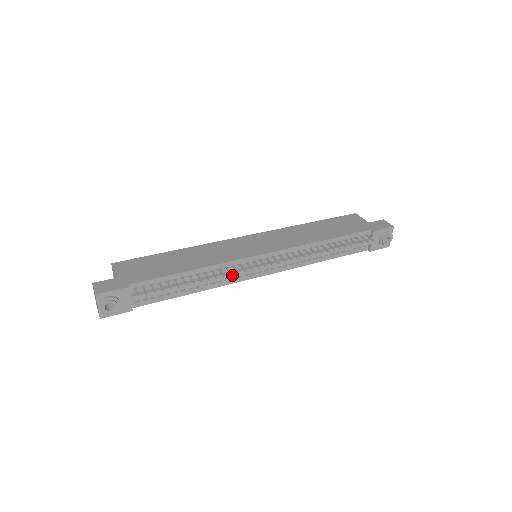
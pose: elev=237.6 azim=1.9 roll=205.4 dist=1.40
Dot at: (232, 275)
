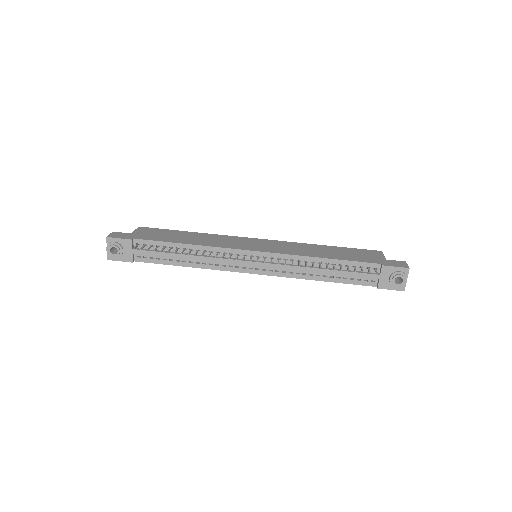
Dot at: (221, 261)
